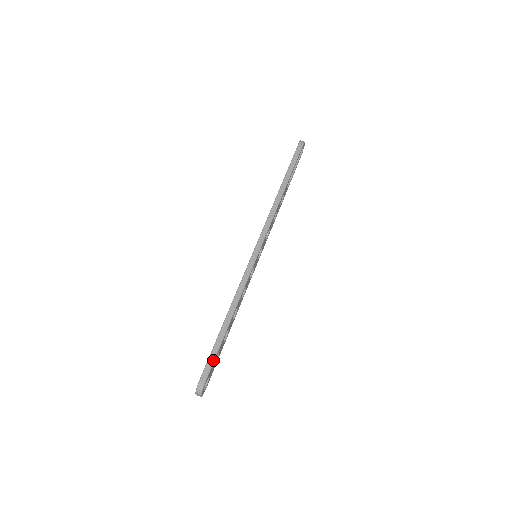
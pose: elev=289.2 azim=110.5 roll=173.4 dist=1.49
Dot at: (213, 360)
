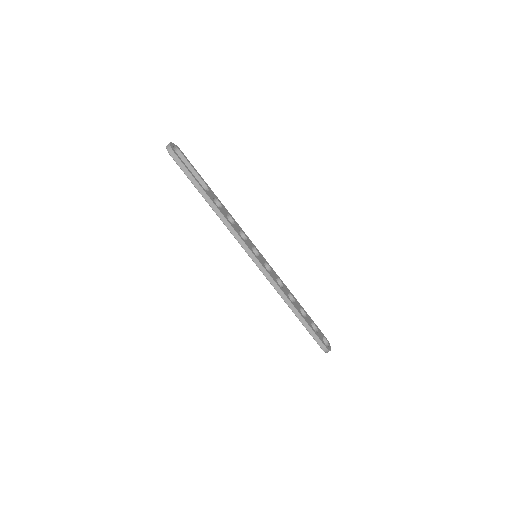
Dot at: (315, 335)
